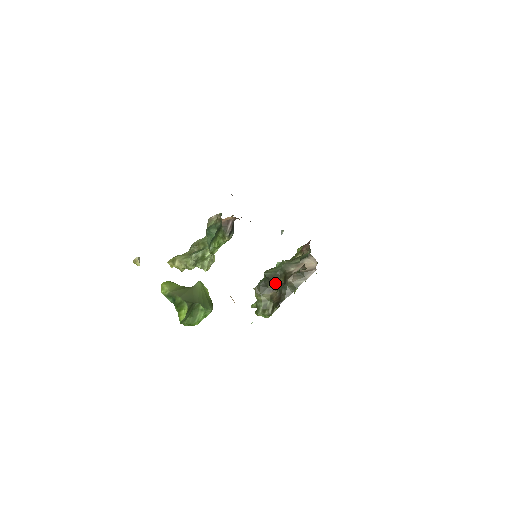
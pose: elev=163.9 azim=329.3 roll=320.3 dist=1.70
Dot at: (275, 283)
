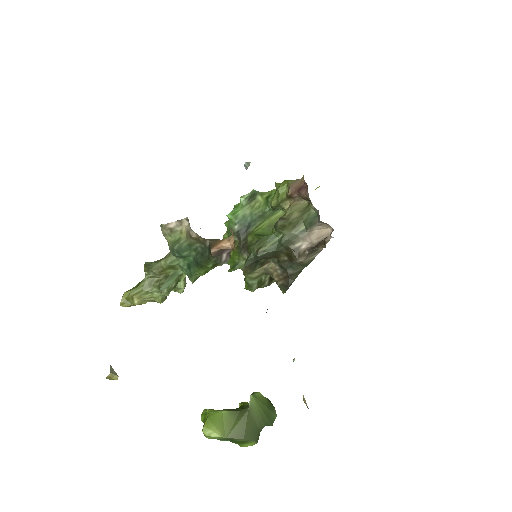
Dot at: (271, 258)
